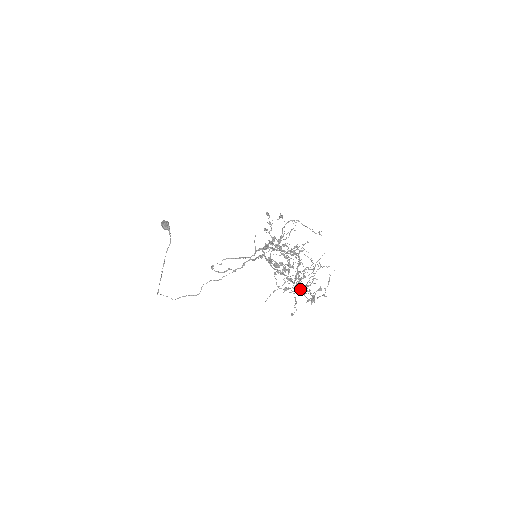
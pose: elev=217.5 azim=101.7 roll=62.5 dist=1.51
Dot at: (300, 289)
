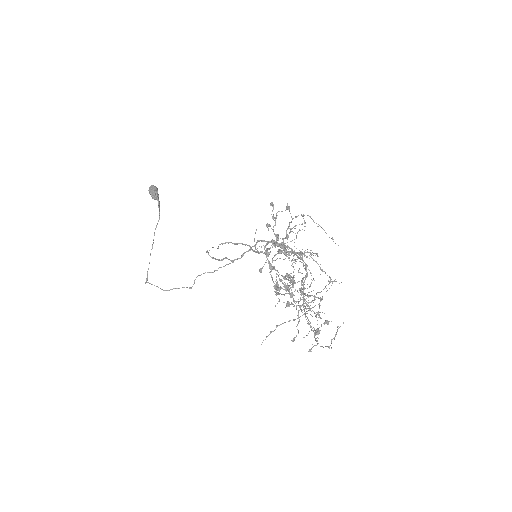
Dot at: occluded
